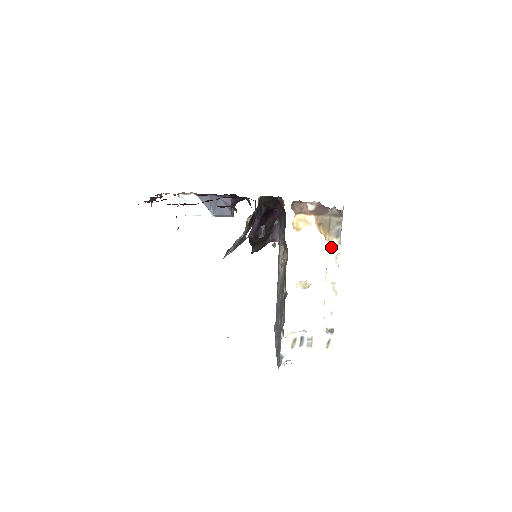
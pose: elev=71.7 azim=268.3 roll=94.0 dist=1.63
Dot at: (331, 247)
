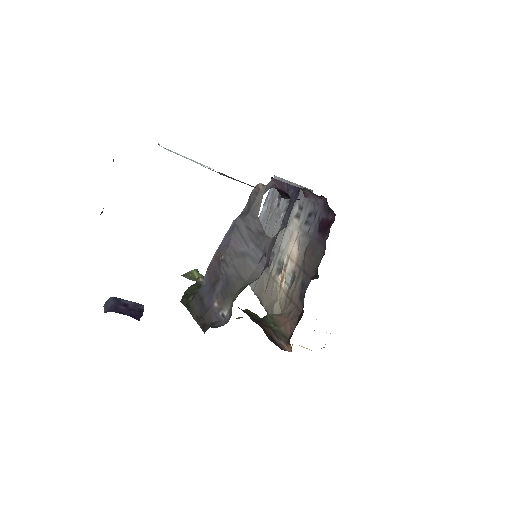
Dot at: occluded
